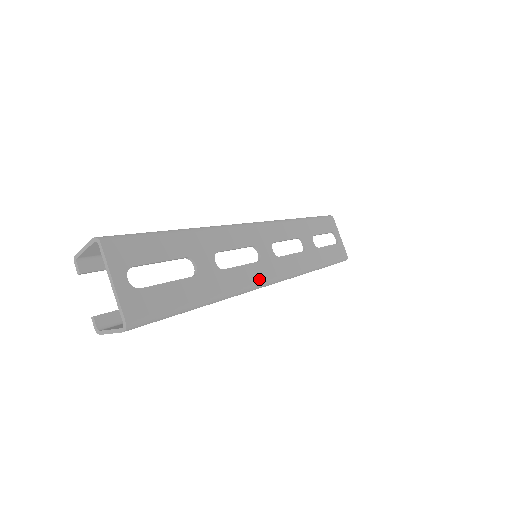
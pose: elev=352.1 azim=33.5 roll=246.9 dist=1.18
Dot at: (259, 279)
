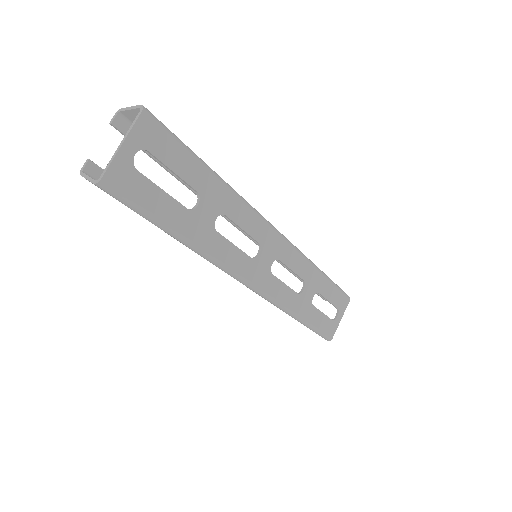
Dot at: (239, 269)
